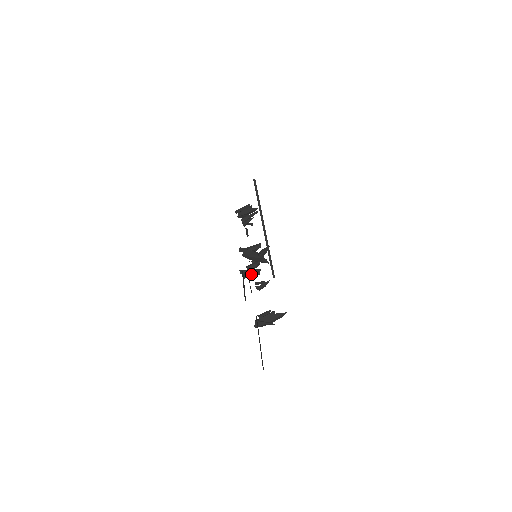
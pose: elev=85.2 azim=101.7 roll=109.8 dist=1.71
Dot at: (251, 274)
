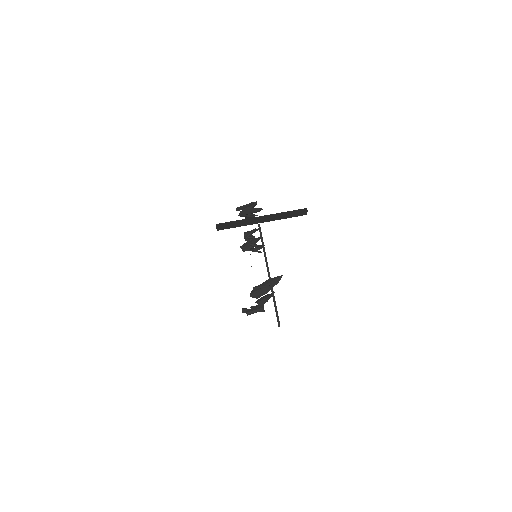
Dot at: (254, 309)
